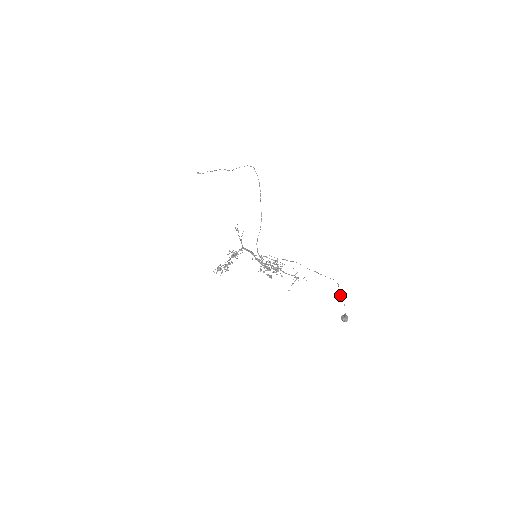
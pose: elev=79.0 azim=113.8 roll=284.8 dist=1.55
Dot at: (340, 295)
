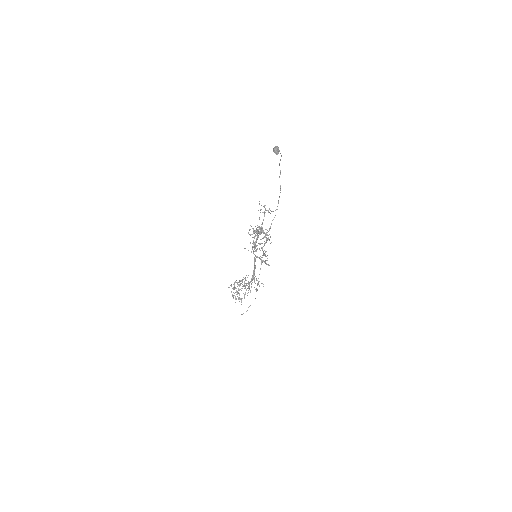
Dot at: occluded
